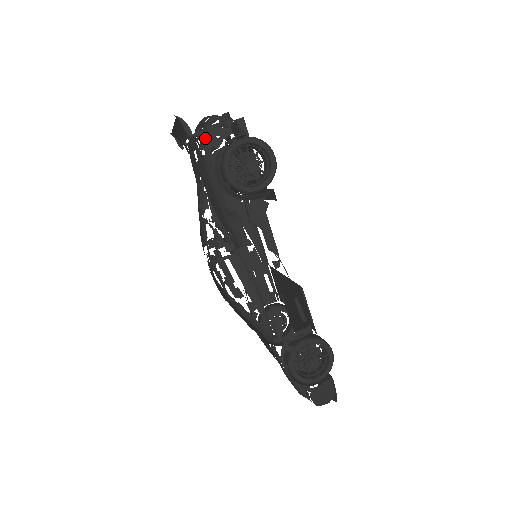
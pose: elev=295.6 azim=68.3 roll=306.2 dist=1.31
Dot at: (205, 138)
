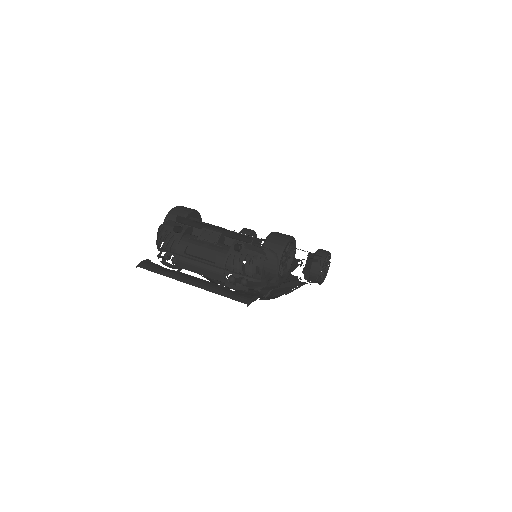
Dot at: (157, 236)
